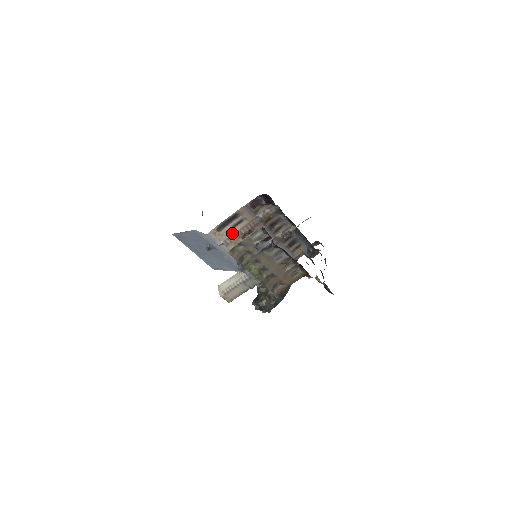
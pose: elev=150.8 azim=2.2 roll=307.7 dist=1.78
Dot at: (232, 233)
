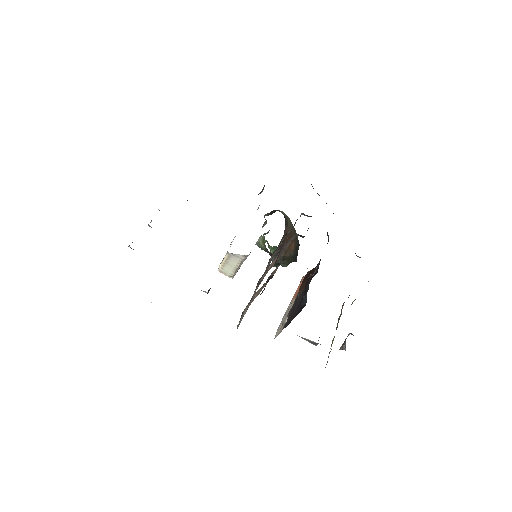
Dot at: (251, 301)
